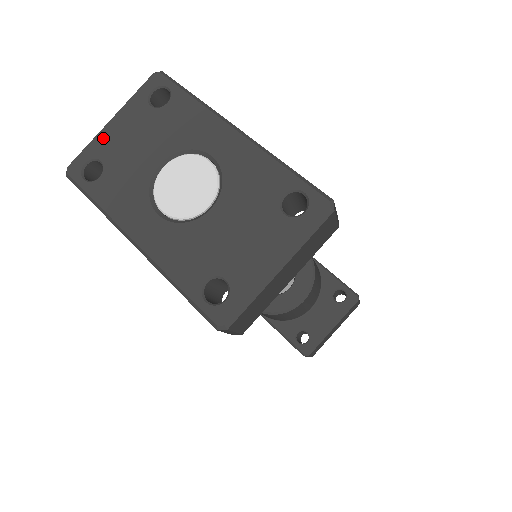
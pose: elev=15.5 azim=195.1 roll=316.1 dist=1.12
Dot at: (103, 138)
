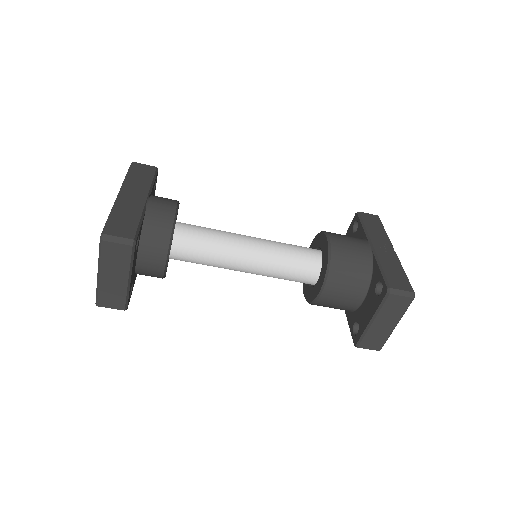
Dot at: occluded
